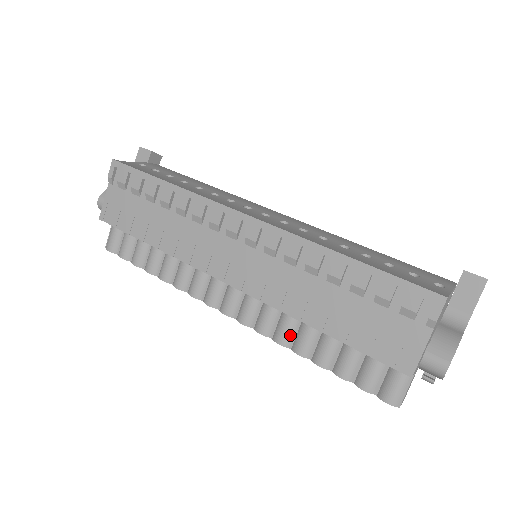
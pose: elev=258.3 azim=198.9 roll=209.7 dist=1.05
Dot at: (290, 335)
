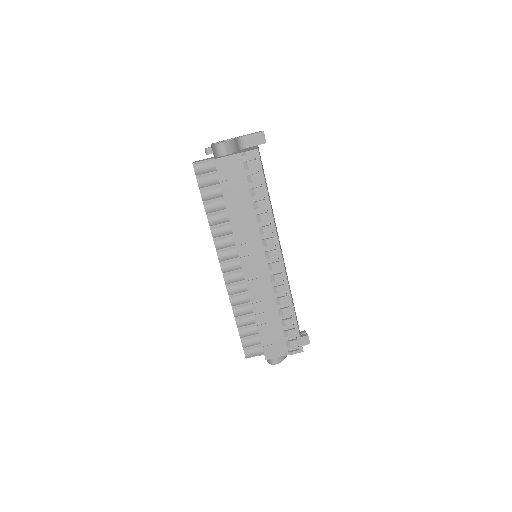
Dot at: (238, 304)
